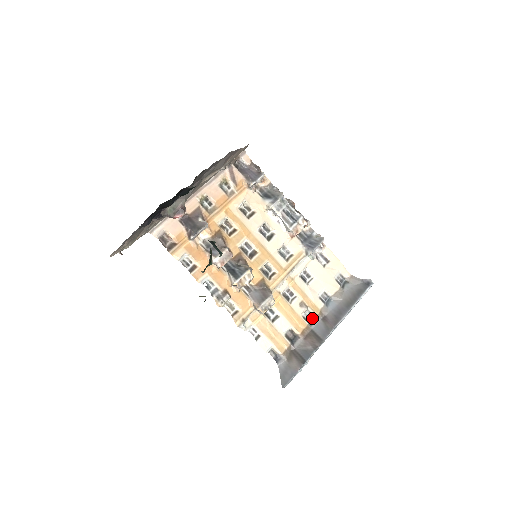
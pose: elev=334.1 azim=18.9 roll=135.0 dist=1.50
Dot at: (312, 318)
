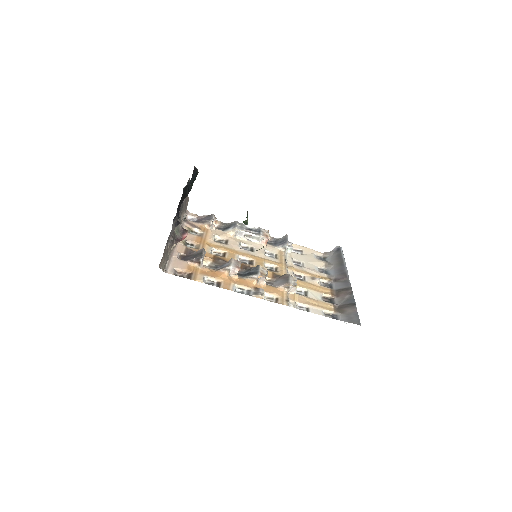
Dot at: (328, 285)
